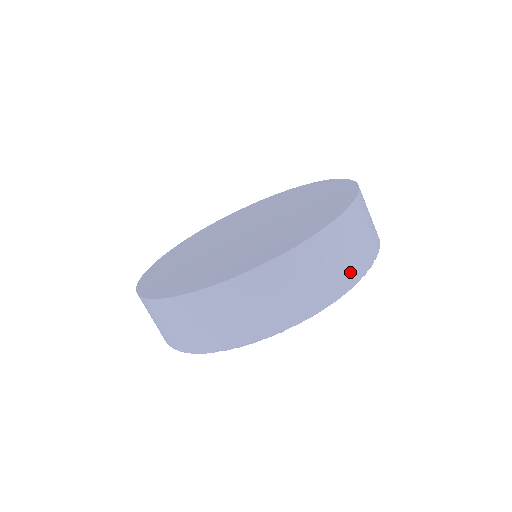
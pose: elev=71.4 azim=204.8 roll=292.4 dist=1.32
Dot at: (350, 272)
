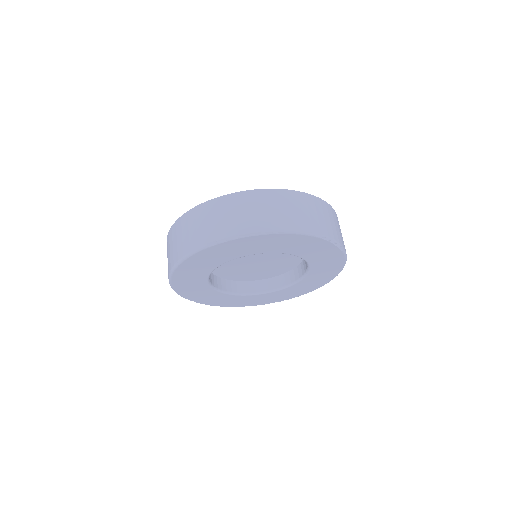
Dot at: (318, 226)
